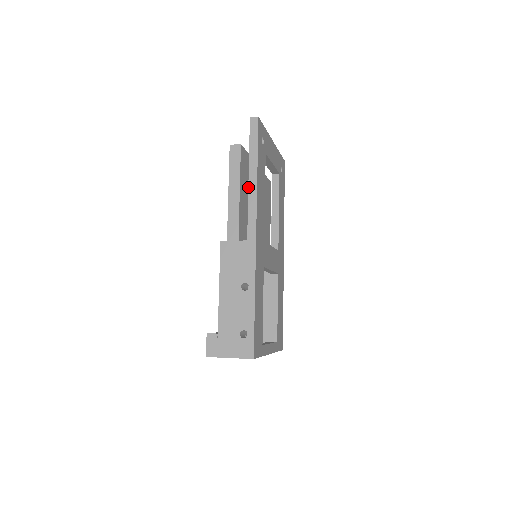
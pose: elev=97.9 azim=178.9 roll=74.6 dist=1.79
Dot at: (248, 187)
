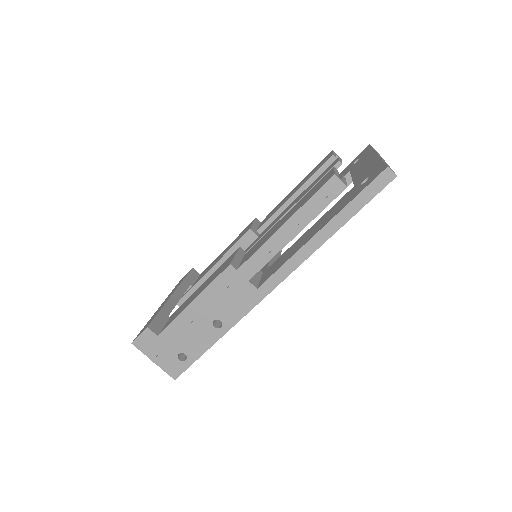
Dot at: (308, 241)
